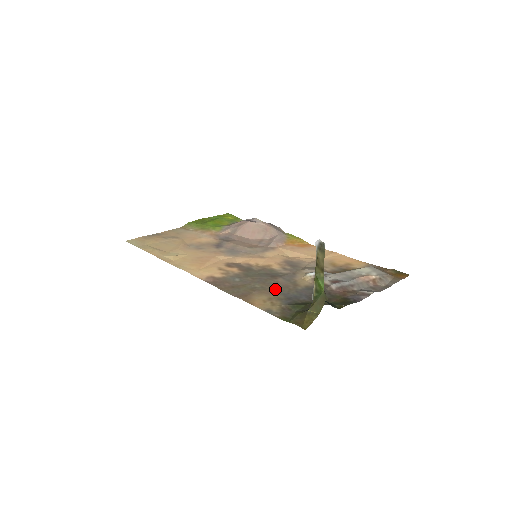
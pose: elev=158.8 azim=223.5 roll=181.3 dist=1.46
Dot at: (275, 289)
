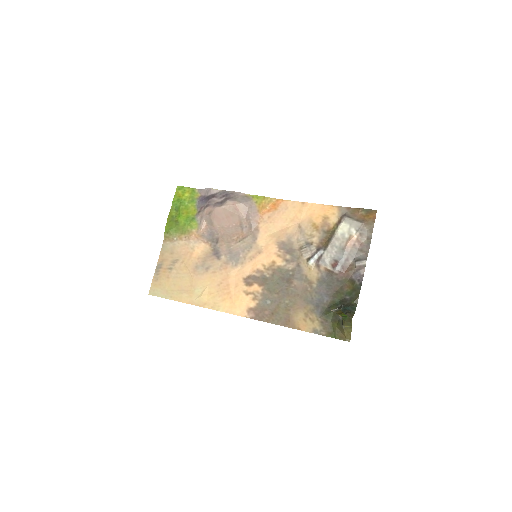
Dot at: (301, 299)
